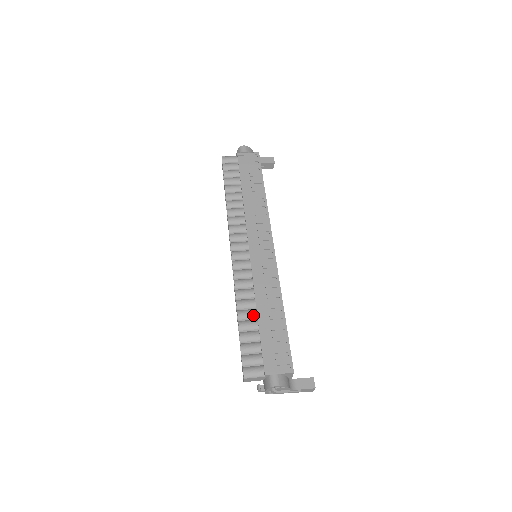
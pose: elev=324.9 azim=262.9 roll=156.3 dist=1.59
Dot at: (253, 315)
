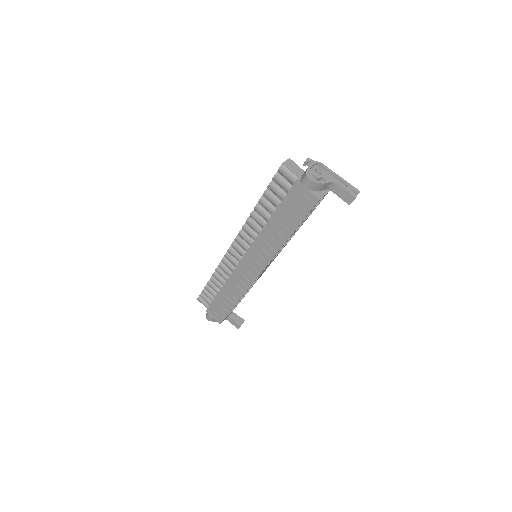
Dot at: (218, 287)
